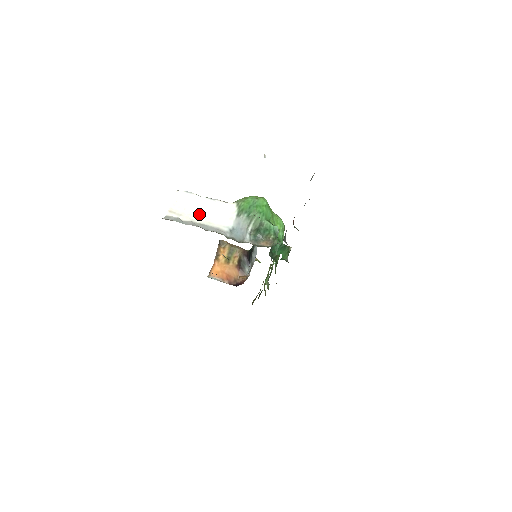
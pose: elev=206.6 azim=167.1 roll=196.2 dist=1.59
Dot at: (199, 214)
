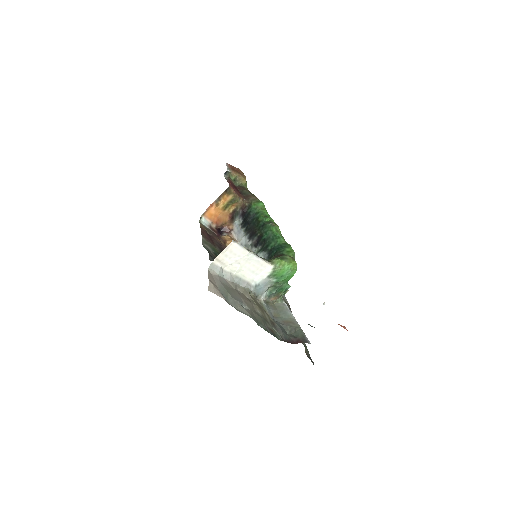
Dot at: (239, 267)
